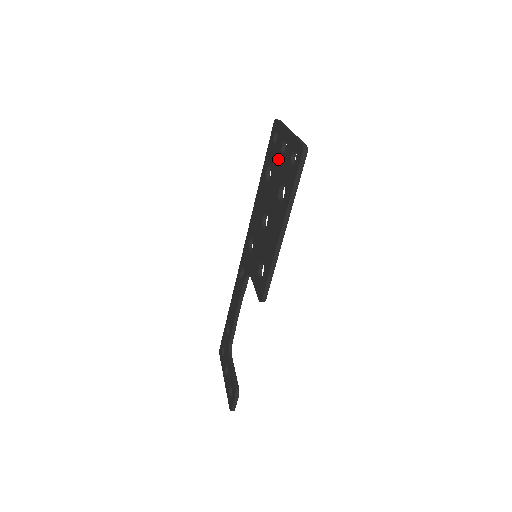
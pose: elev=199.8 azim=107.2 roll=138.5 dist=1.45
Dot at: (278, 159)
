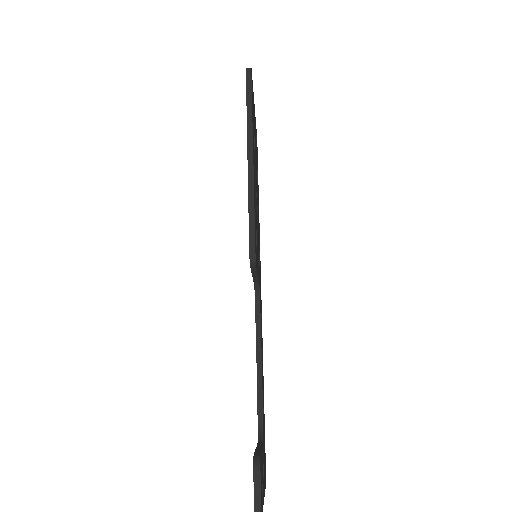
Dot at: occluded
